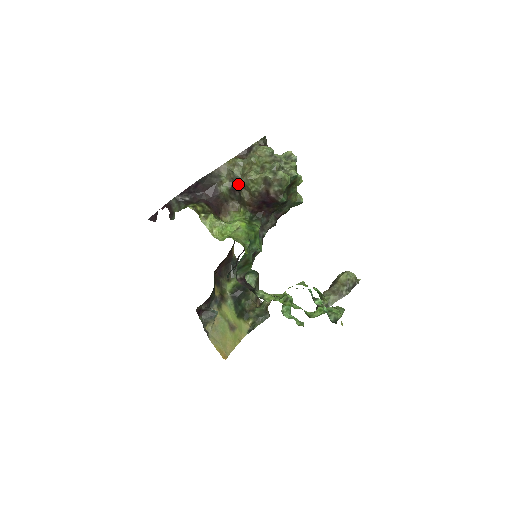
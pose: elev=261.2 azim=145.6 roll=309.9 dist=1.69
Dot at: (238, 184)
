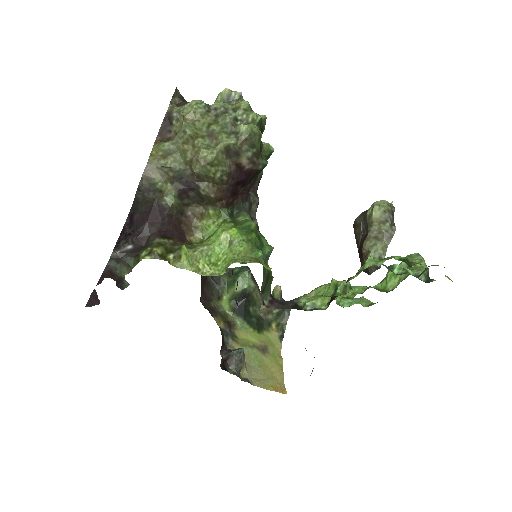
Dot at: (187, 180)
